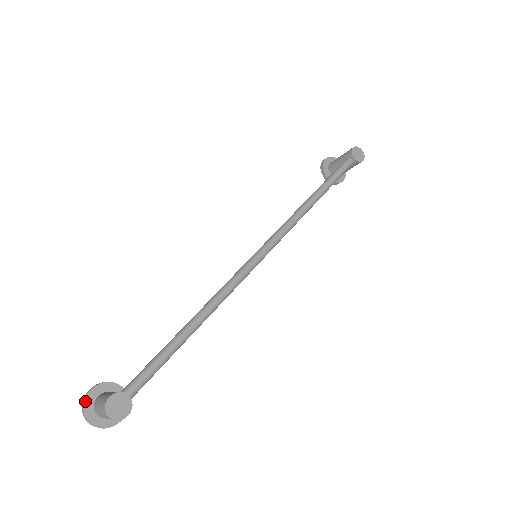
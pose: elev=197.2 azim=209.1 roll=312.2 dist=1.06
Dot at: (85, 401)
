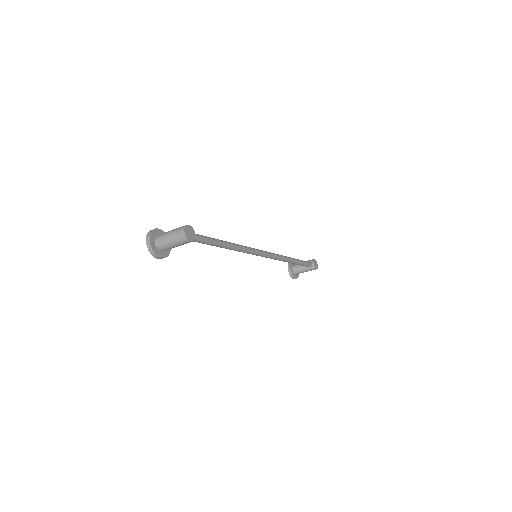
Dot at: (154, 230)
